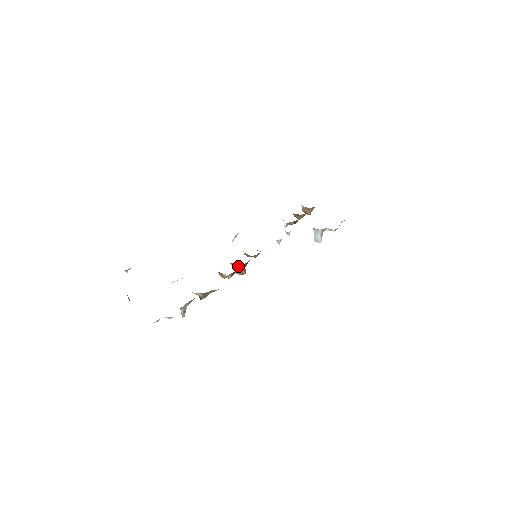
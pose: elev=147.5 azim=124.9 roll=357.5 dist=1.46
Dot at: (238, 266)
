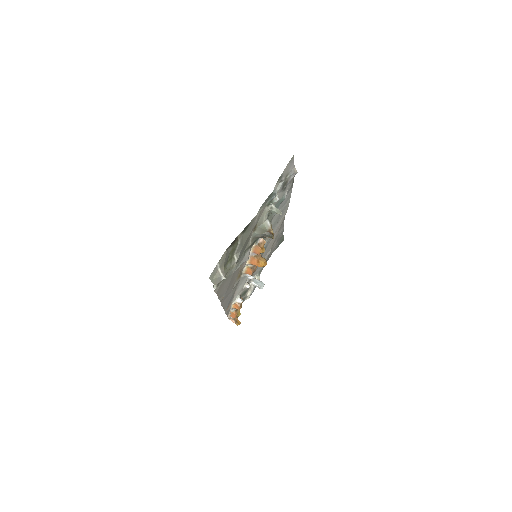
Dot at: (259, 254)
